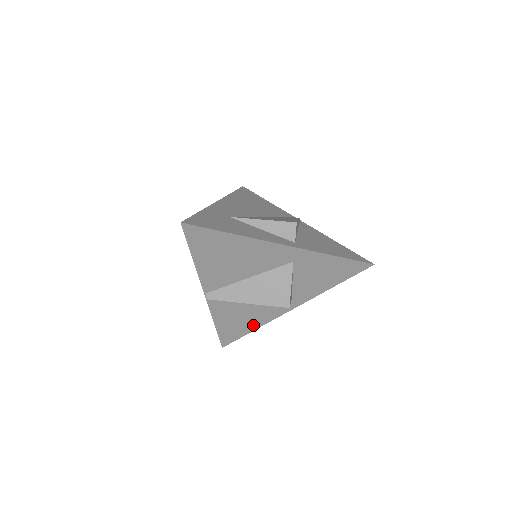
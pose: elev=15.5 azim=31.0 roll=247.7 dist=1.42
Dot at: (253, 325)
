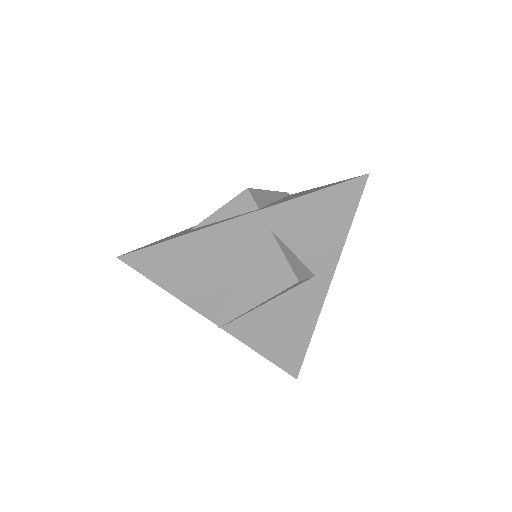
Dot at: (304, 332)
